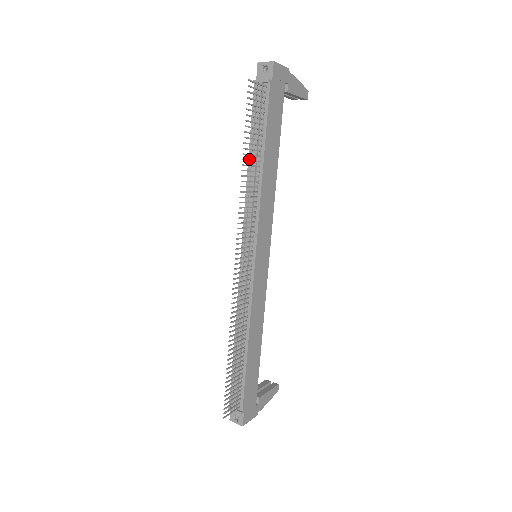
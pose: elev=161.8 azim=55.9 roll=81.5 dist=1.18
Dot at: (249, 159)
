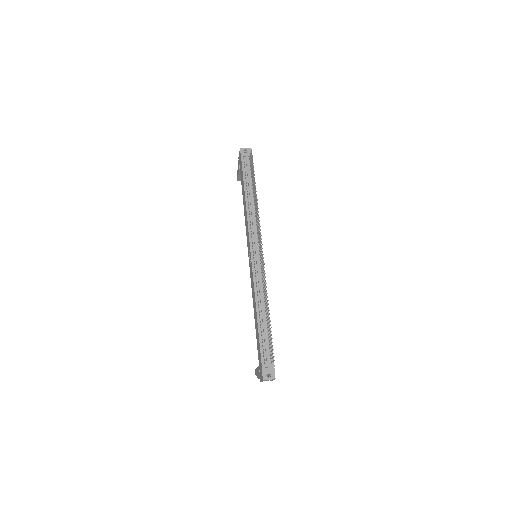
Dot at: (246, 196)
